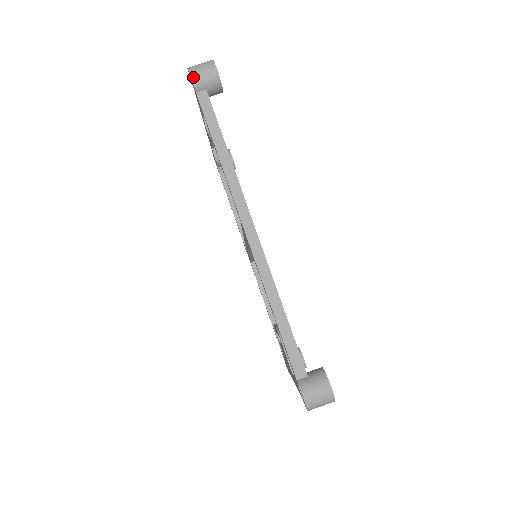
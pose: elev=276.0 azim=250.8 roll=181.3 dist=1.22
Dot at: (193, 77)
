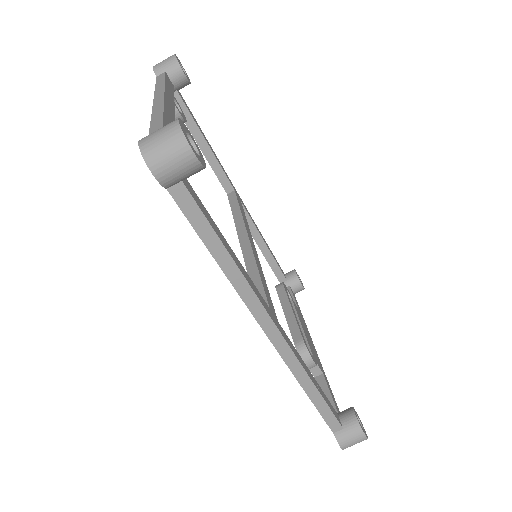
Dot at: (158, 176)
